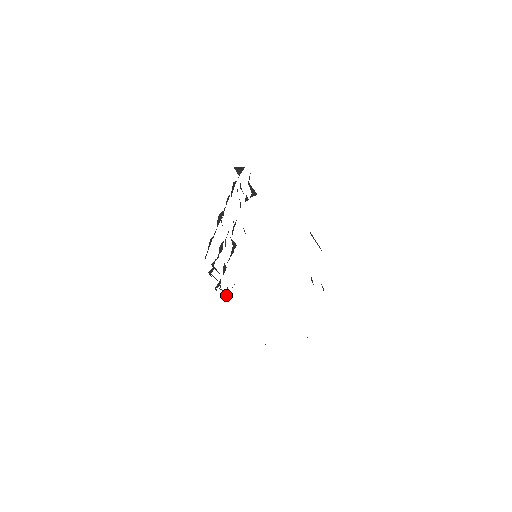
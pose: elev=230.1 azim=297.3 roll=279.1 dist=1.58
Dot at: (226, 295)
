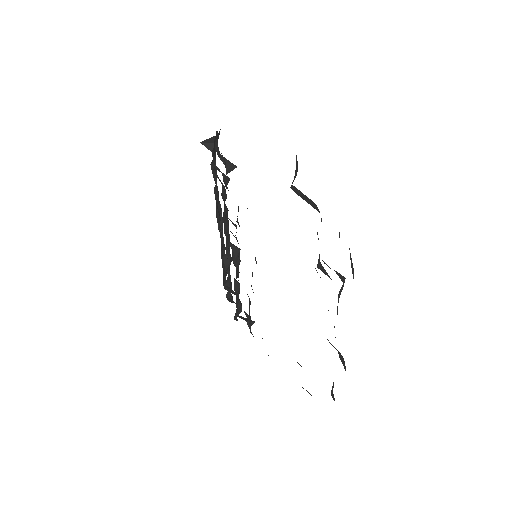
Dot at: occluded
